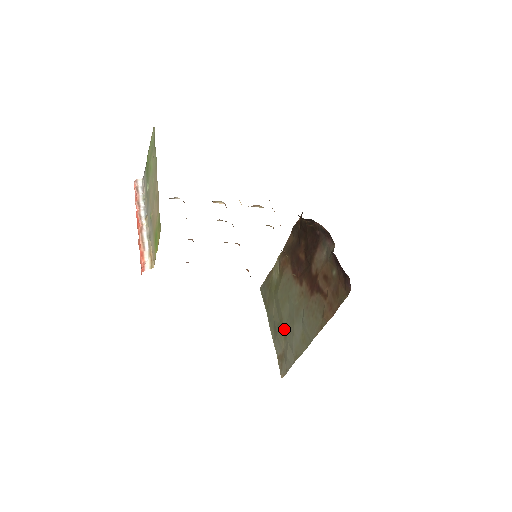
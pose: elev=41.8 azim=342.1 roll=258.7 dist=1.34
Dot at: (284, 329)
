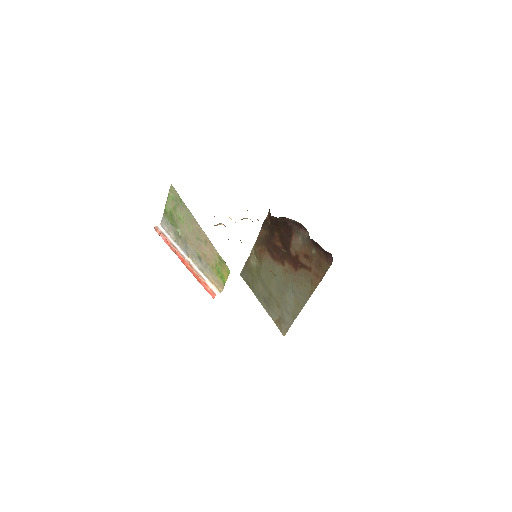
Dot at: (276, 300)
